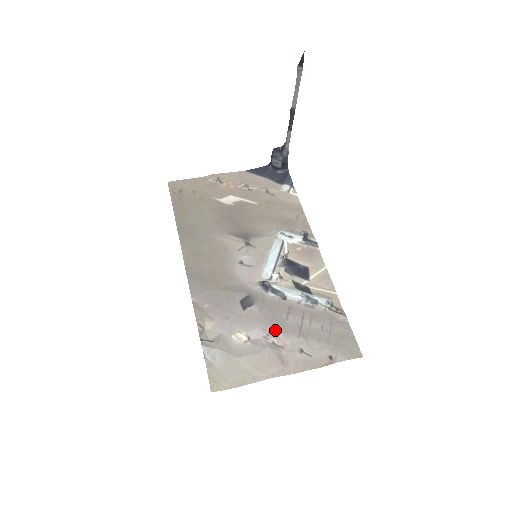
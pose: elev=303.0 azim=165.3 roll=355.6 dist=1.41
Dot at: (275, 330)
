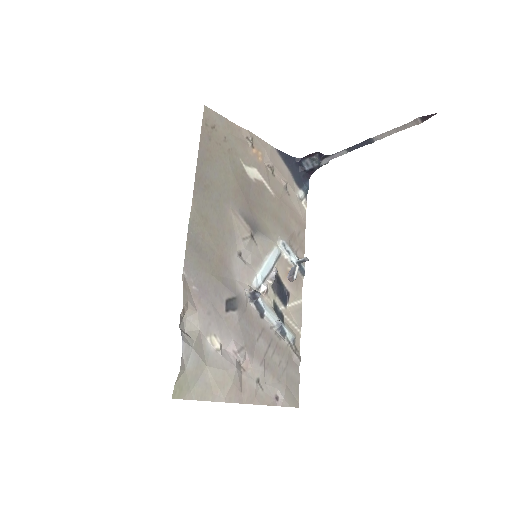
Dot at: (245, 349)
